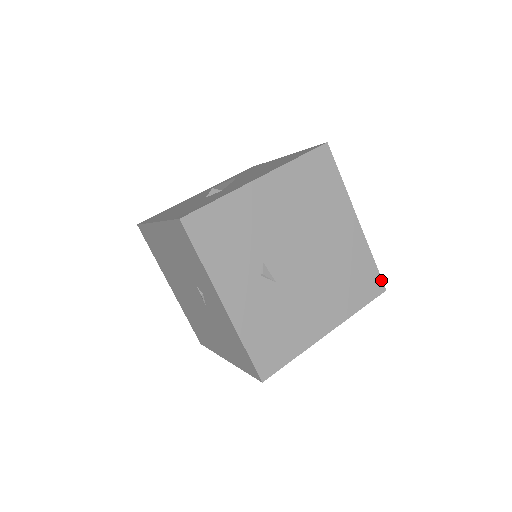
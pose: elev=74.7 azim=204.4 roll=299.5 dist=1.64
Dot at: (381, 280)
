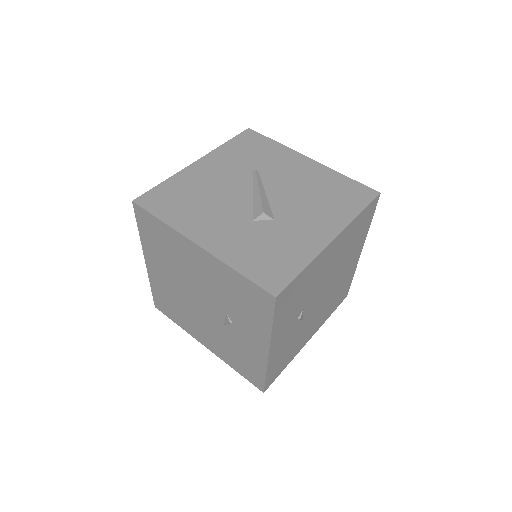
Dot at: (348, 290)
